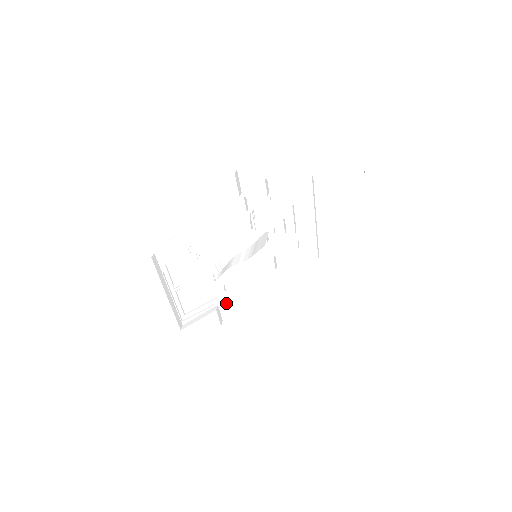
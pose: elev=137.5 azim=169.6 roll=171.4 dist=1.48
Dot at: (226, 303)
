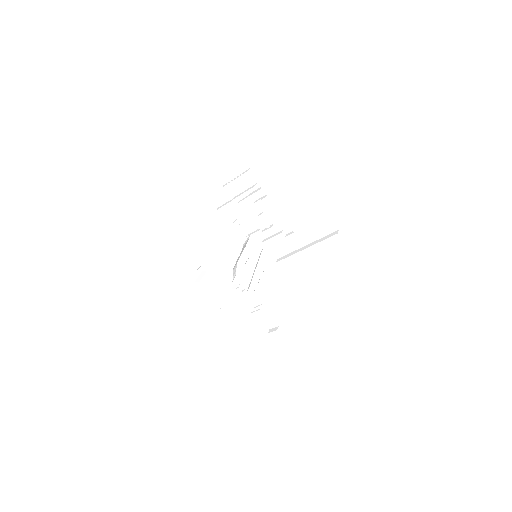
Dot at: (262, 310)
